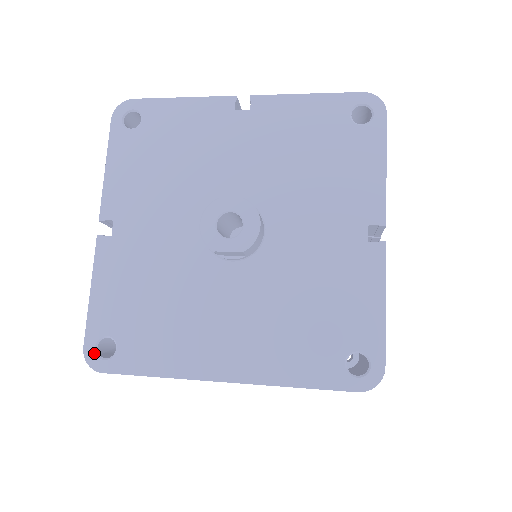
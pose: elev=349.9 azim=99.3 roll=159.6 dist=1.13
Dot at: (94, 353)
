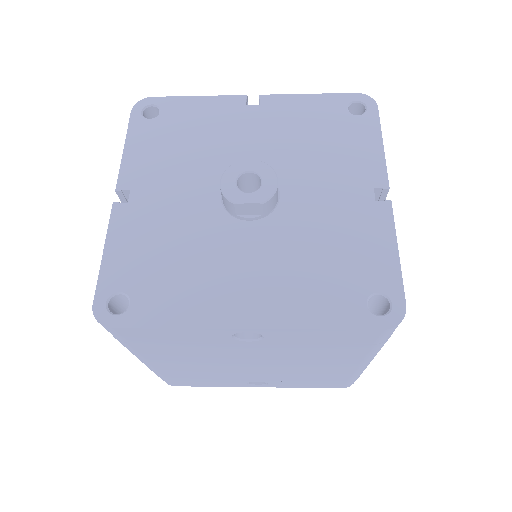
Dot at: (104, 309)
